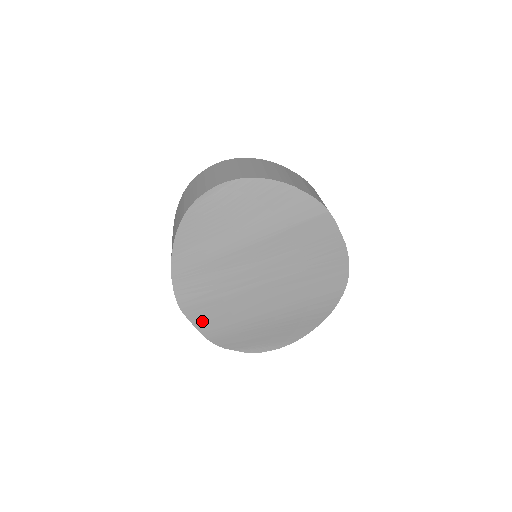
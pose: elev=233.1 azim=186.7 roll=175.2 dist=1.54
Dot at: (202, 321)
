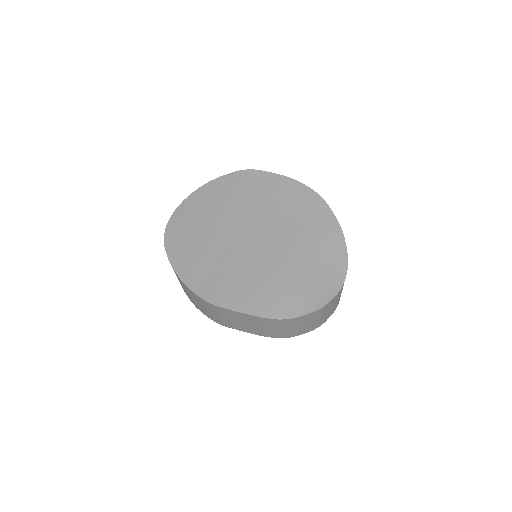
Dot at: (242, 303)
